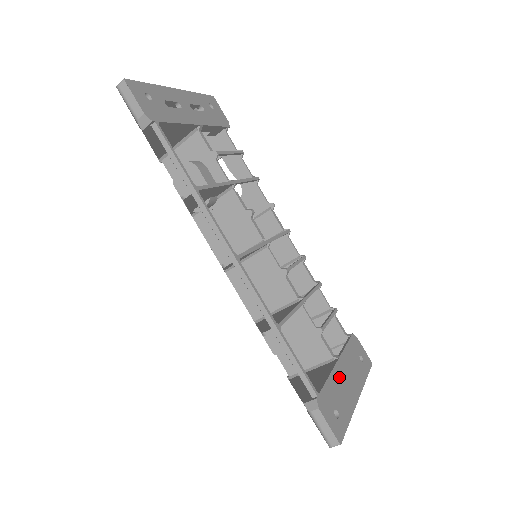
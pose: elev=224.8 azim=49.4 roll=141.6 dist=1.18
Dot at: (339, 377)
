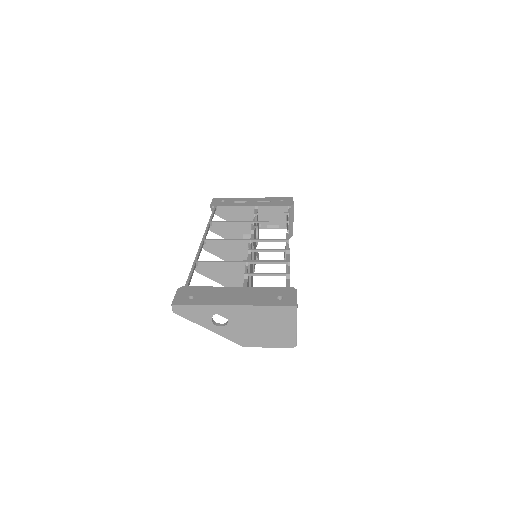
Dot at: (225, 291)
